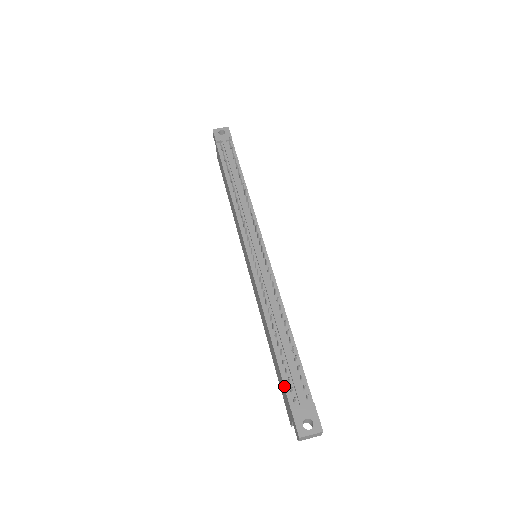
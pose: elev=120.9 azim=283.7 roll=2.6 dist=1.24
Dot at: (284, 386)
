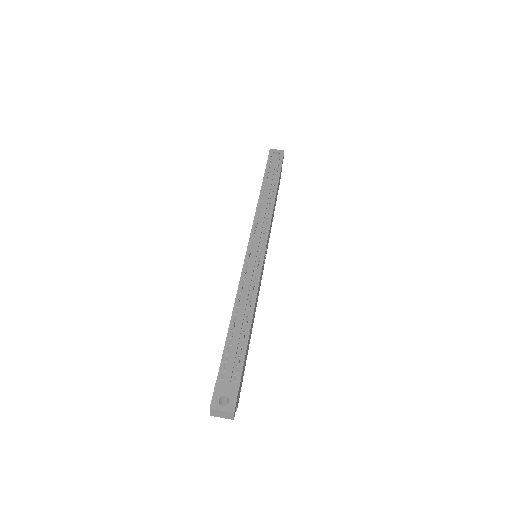
Dot at: (221, 362)
